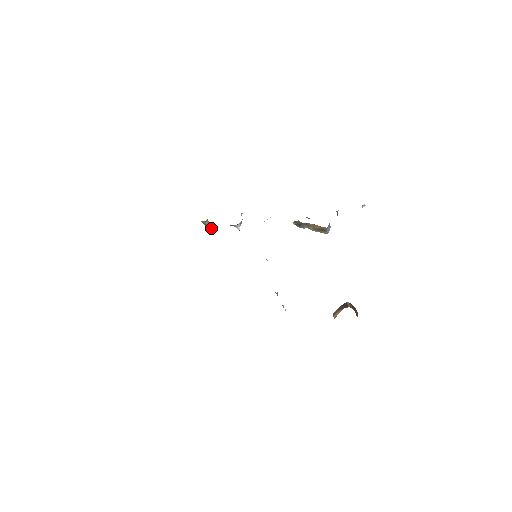
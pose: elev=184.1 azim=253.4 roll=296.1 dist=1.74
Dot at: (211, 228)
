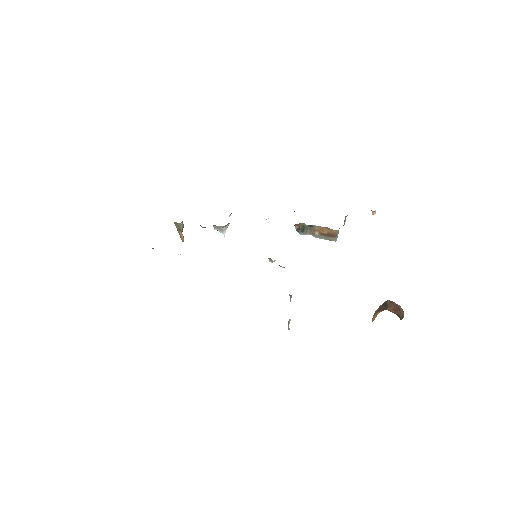
Dot at: (183, 236)
